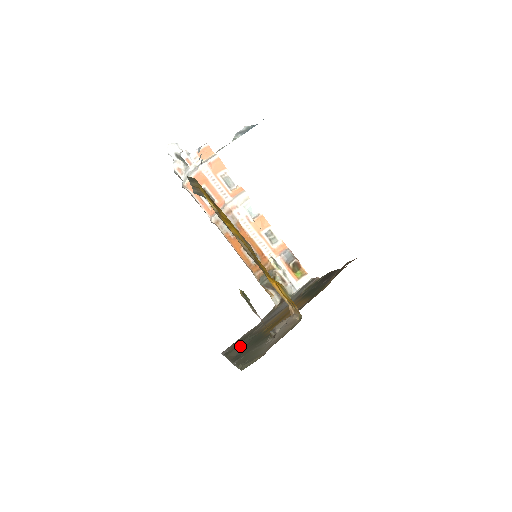
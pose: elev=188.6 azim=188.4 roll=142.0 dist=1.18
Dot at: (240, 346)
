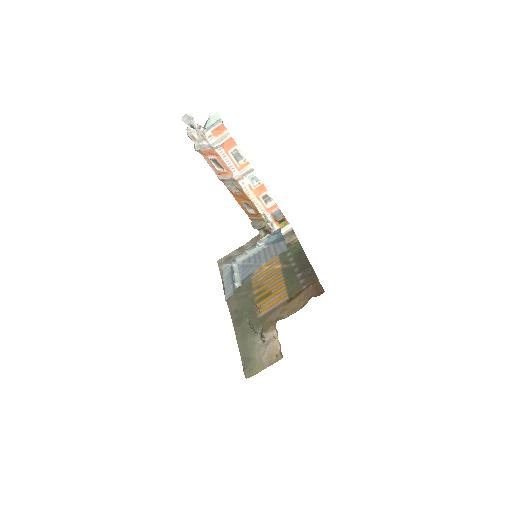
Dot at: (237, 301)
